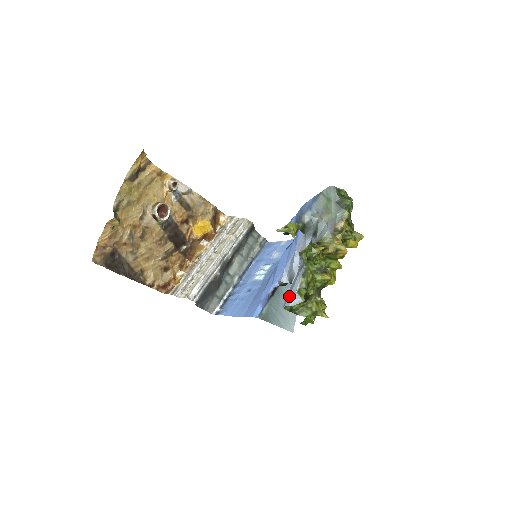
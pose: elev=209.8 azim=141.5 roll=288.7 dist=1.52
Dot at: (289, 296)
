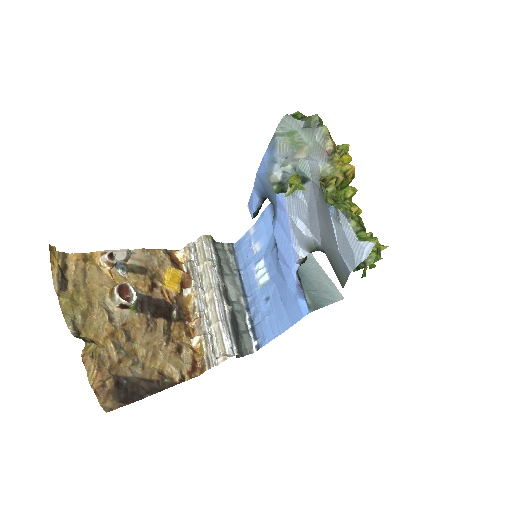
Dot at: (352, 252)
